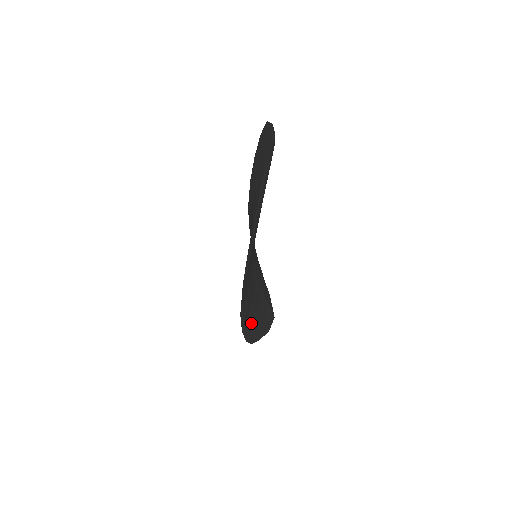
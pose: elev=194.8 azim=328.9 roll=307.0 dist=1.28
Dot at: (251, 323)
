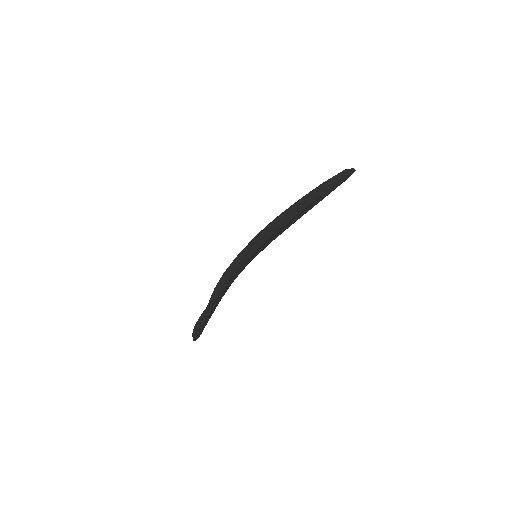
Dot at: (215, 302)
